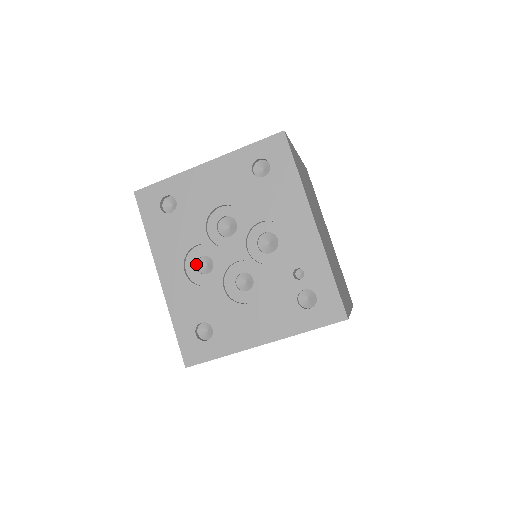
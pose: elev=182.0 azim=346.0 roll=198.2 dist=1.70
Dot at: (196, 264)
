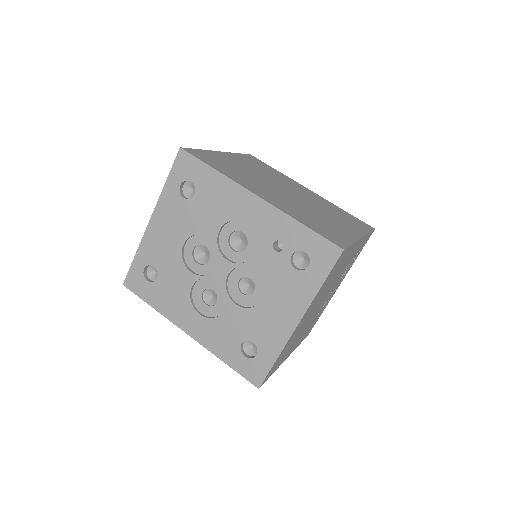
Dot at: (204, 302)
